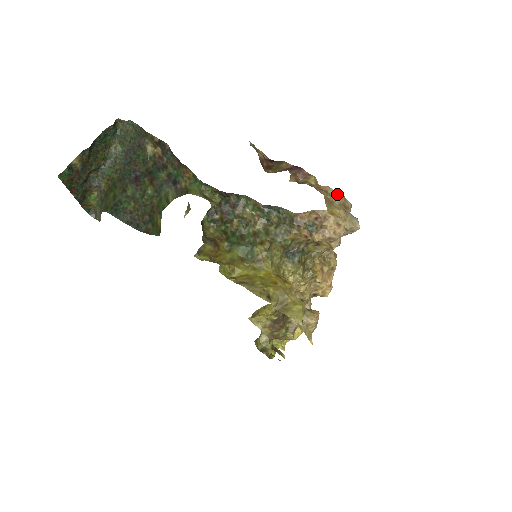
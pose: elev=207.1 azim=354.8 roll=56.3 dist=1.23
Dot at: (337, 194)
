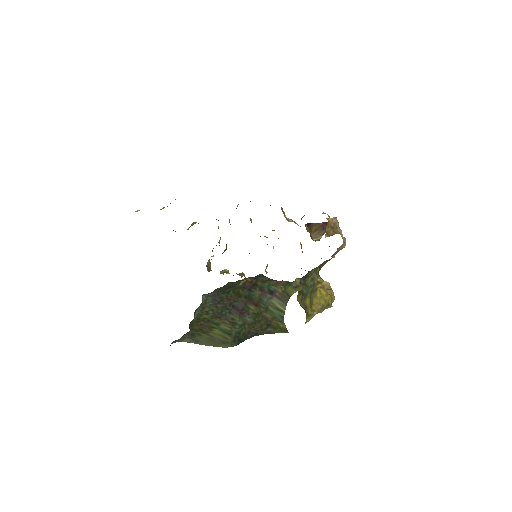
Dot at: (336, 220)
